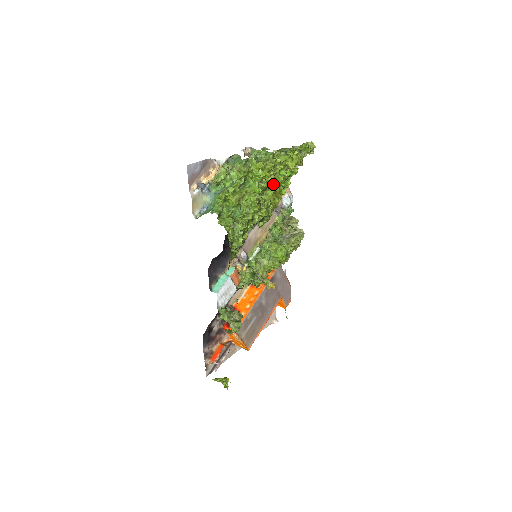
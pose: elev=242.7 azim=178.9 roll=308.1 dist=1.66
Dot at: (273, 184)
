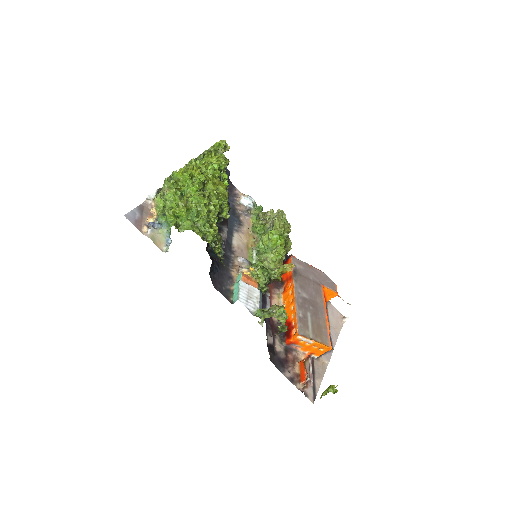
Dot at: (206, 178)
